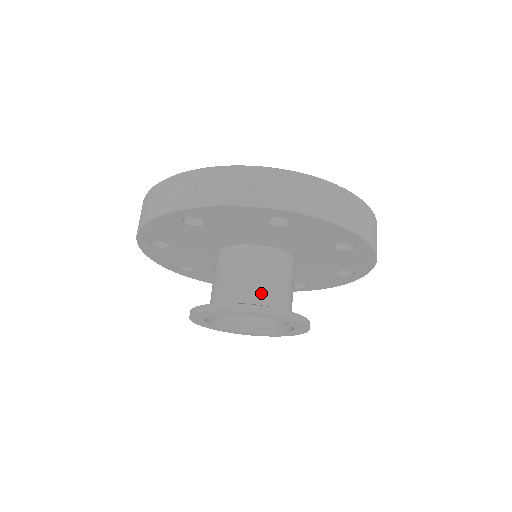
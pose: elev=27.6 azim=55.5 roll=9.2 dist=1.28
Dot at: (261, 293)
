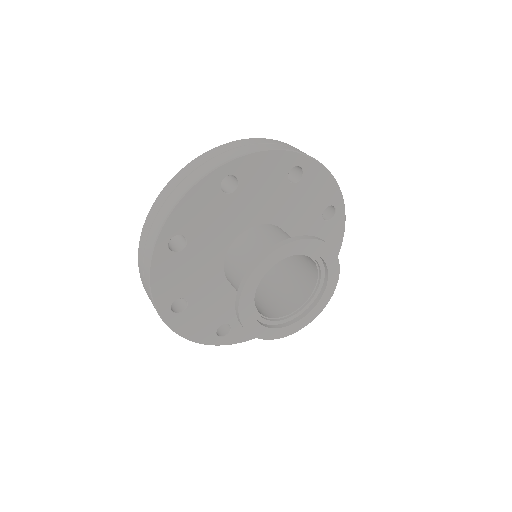
Dot at: occluded
